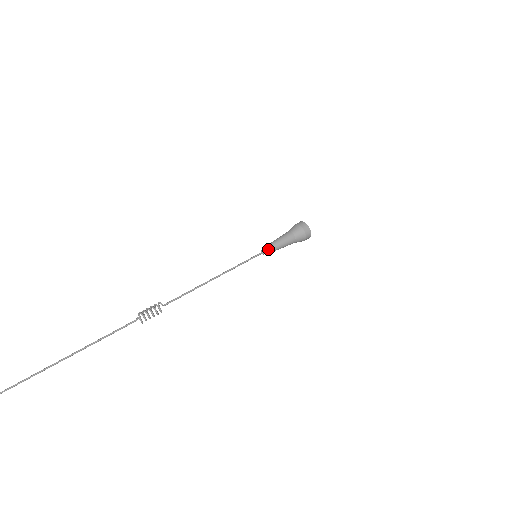
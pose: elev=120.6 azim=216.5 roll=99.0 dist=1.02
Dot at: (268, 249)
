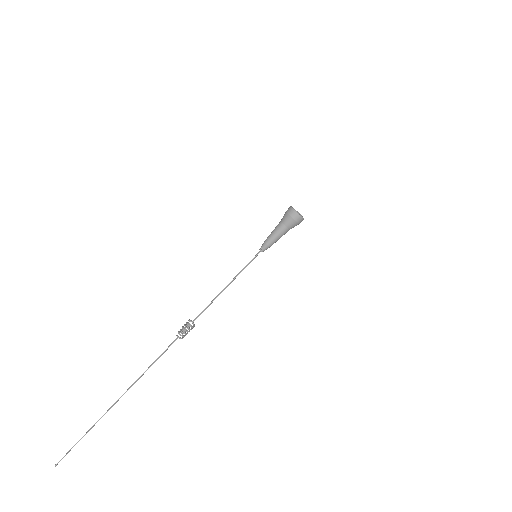
Dot at: (263, 246)
